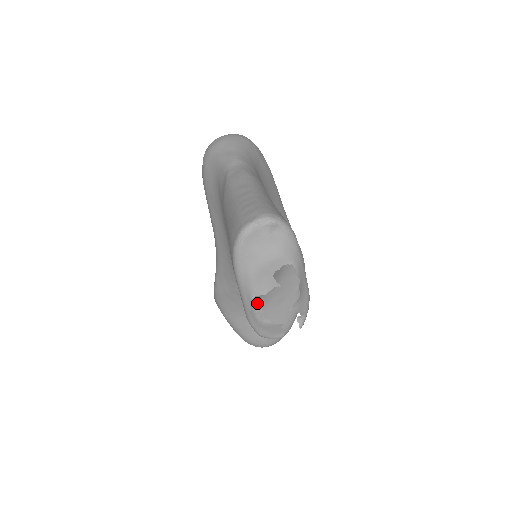
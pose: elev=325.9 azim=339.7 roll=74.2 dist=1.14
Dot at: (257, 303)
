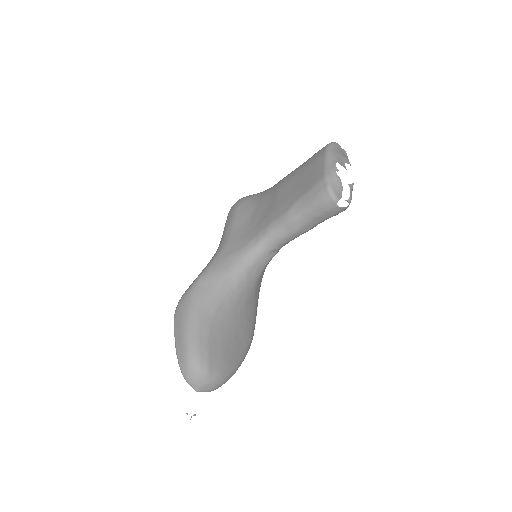
Dot at: (229, 307)
